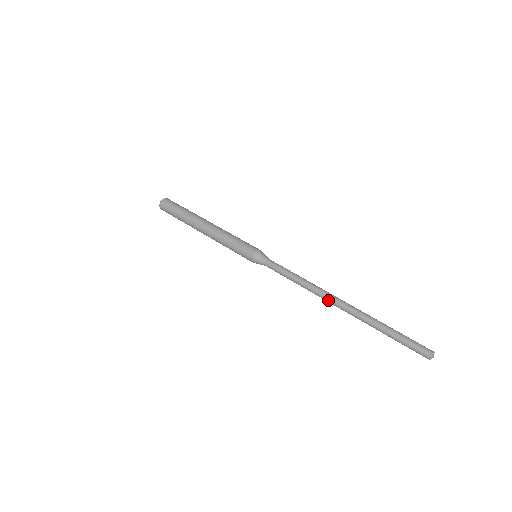
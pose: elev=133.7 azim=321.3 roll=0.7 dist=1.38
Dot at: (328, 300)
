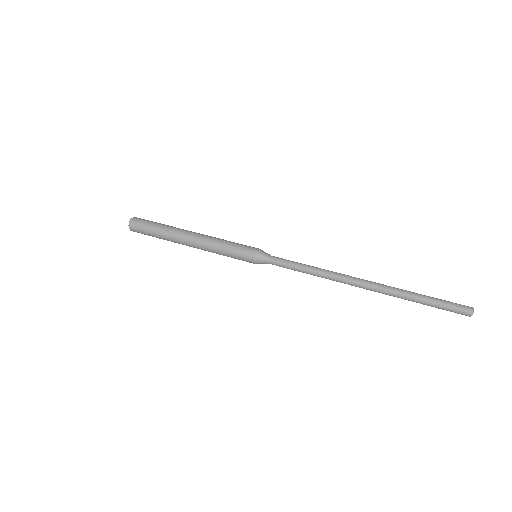
Dot at: (349, 283)
